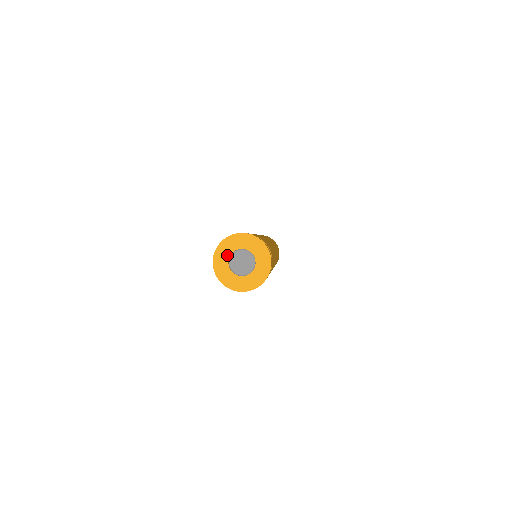
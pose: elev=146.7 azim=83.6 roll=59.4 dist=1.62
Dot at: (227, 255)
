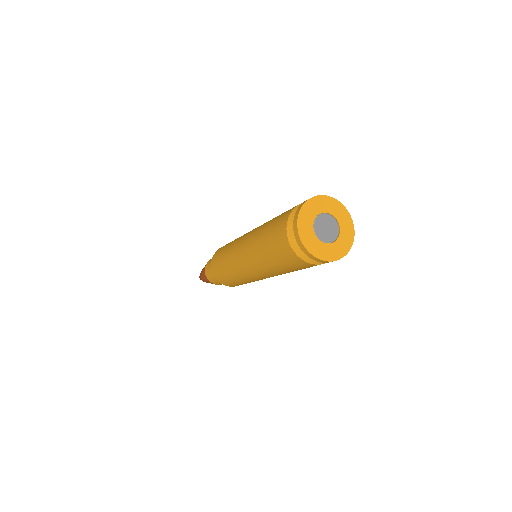
Dot at: (311, 230)
